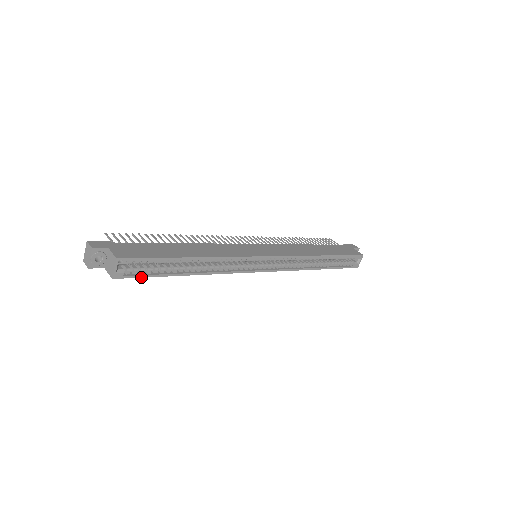
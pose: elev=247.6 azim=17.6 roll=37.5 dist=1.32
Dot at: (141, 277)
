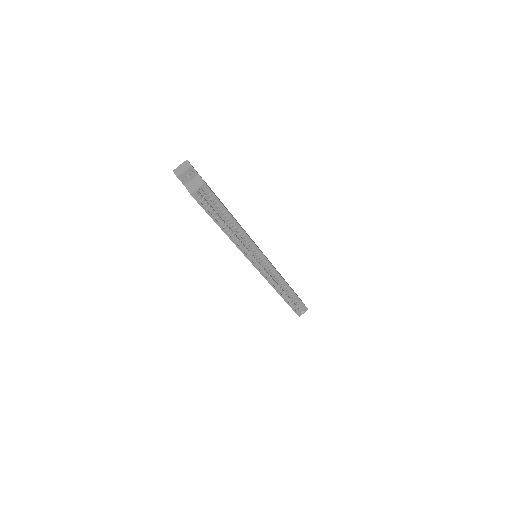
Dot at: (203, 208)
